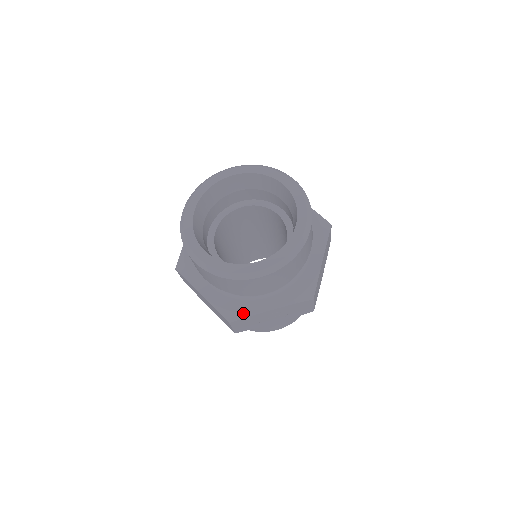
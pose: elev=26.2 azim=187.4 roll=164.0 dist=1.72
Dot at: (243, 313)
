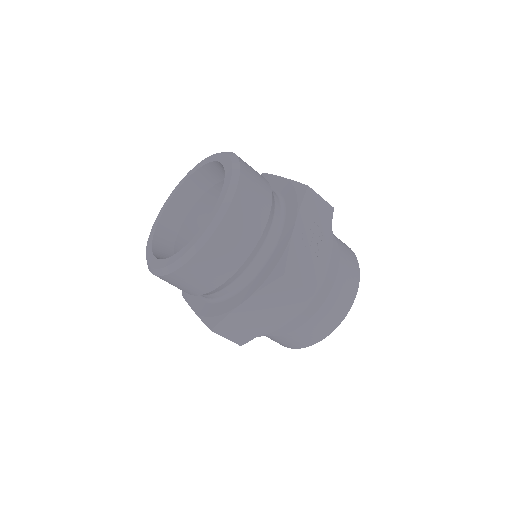
Dot at: (282, 256)
